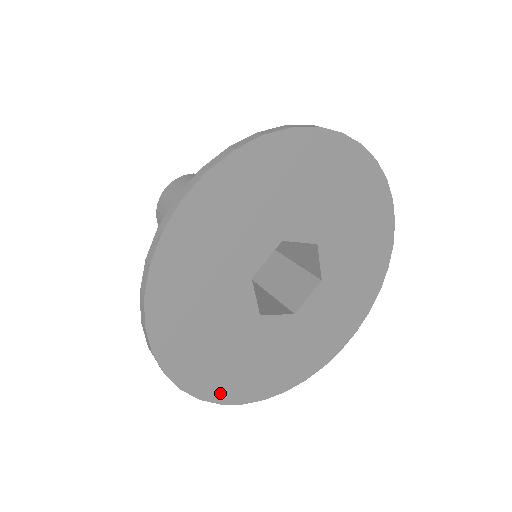
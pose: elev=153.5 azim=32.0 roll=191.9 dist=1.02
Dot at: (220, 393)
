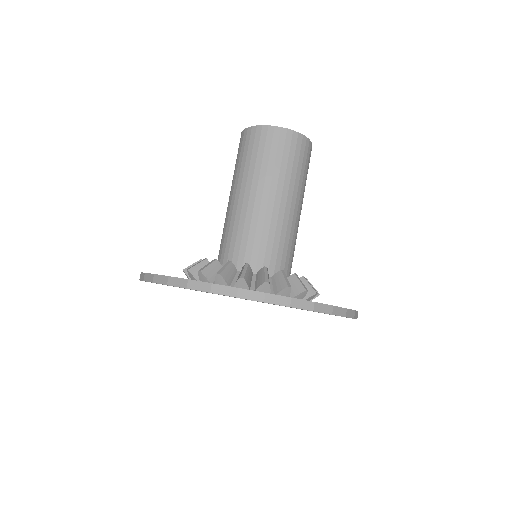
Dot at: occluded
